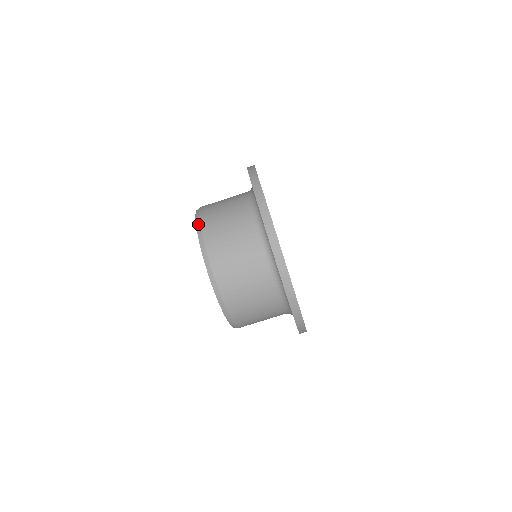
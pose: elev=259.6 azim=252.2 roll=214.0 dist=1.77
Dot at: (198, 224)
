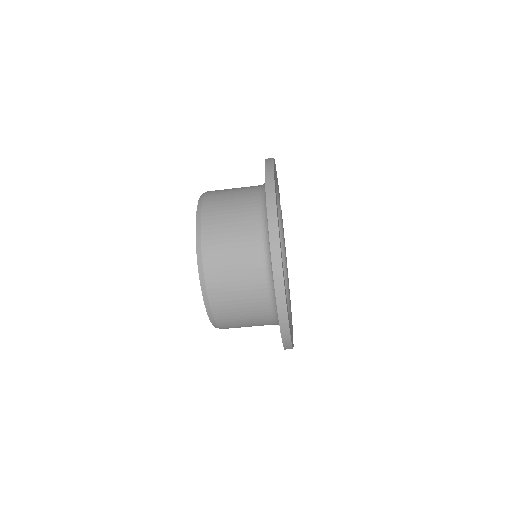
Dot at: (203, 194)
